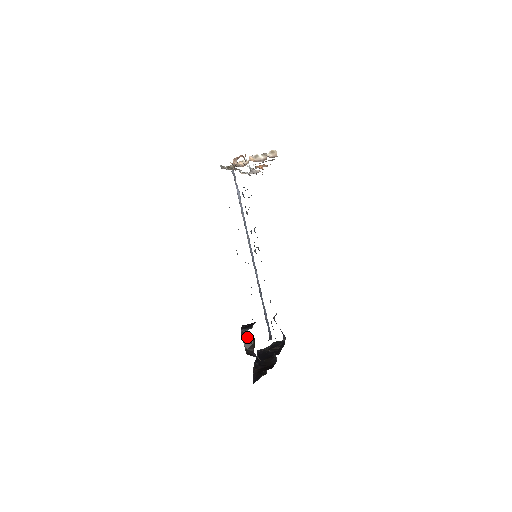
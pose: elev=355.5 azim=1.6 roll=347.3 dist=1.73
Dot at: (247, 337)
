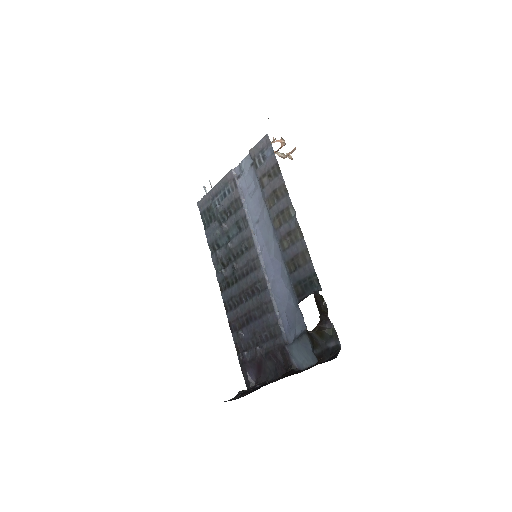
Dot at: (318, 301)
